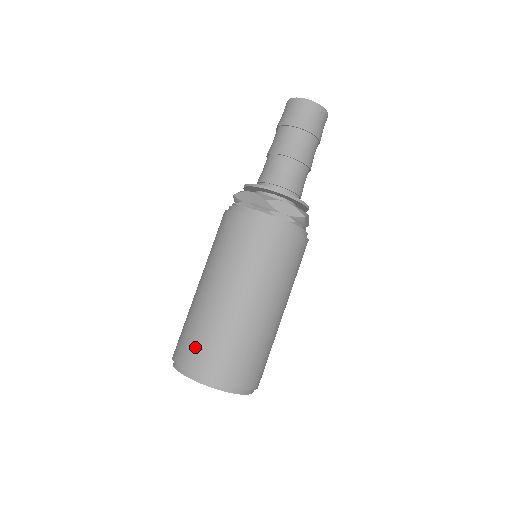
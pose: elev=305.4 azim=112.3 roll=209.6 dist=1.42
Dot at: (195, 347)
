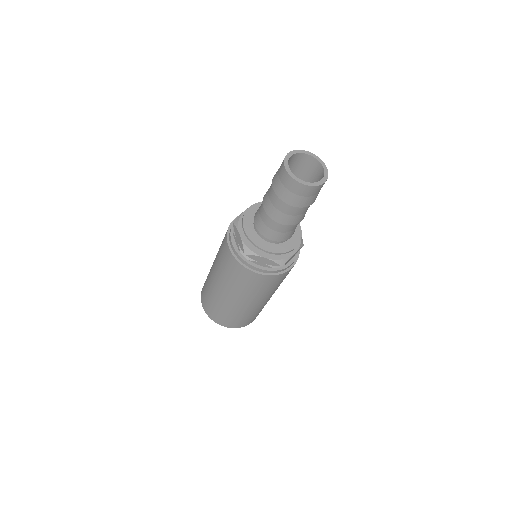
Dot at: (207, 303)
